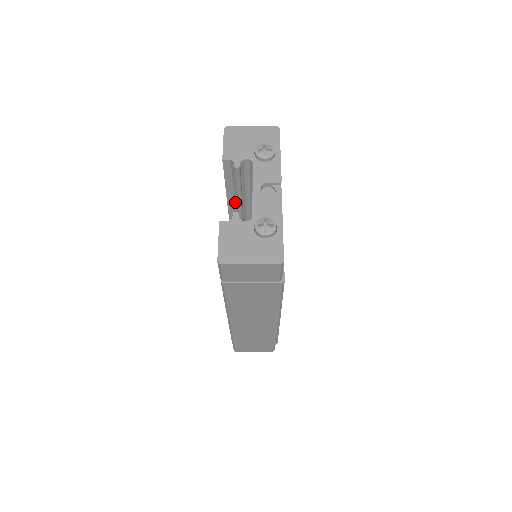
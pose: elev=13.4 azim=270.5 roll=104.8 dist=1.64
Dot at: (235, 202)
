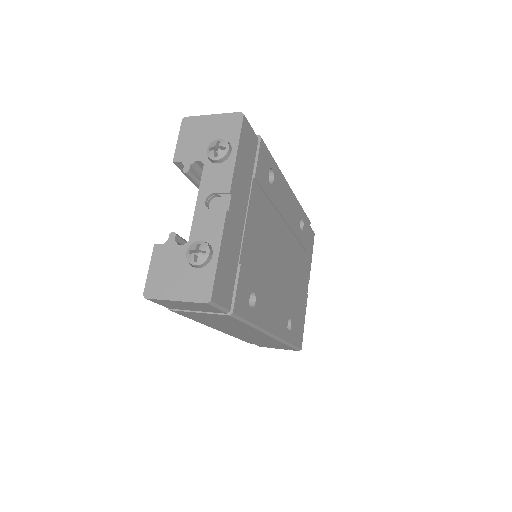
Dot at: occluded
